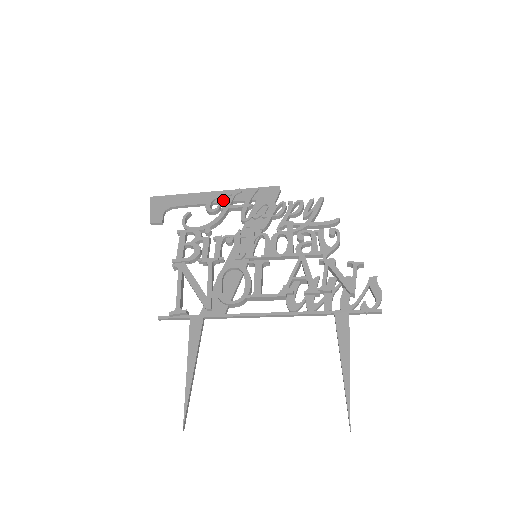
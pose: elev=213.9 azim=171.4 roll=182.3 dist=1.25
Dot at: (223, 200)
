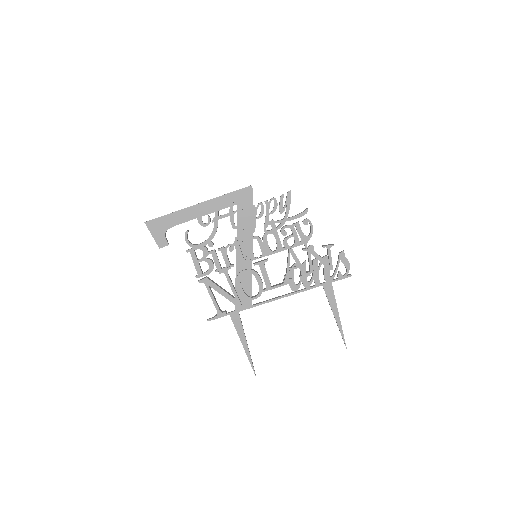
Dot at: (210, 211)
